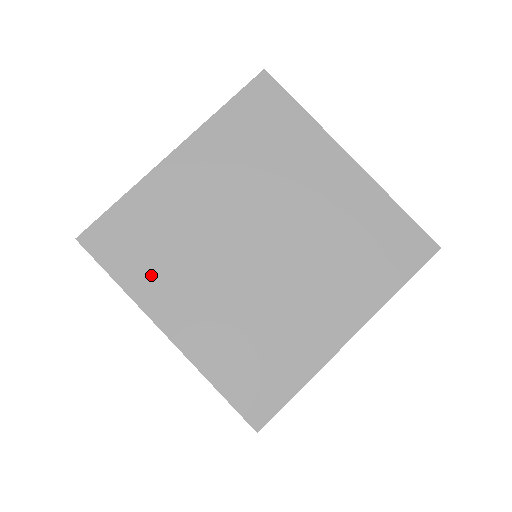
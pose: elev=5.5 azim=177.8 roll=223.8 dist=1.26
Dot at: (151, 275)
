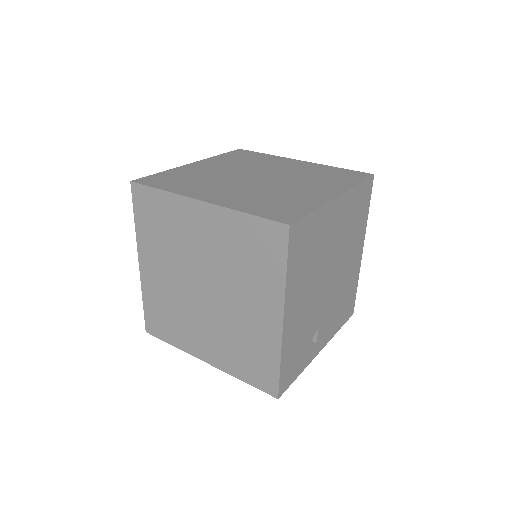
Dot at: (179, 334)
